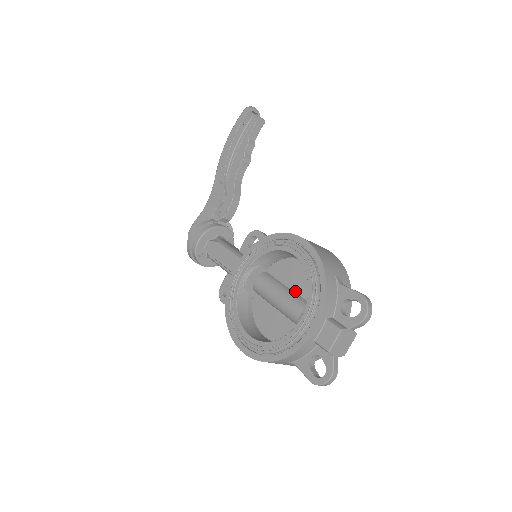
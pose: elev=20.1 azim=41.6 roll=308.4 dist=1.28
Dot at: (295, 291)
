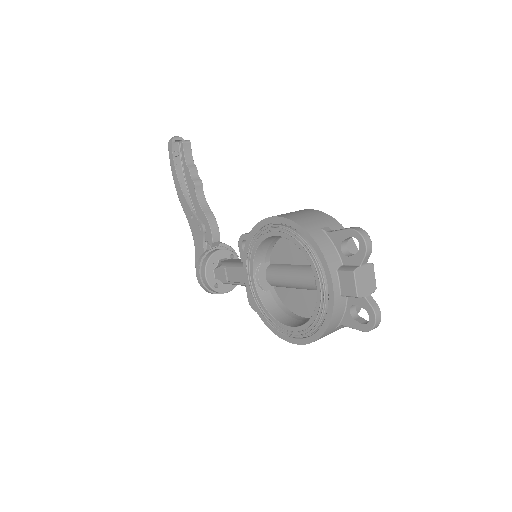
Dot at: (301, 264)
